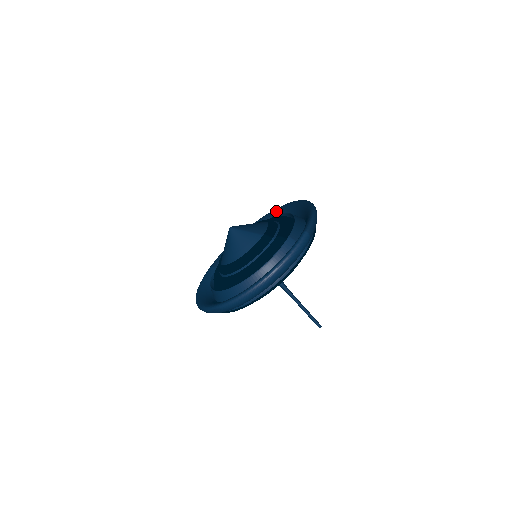
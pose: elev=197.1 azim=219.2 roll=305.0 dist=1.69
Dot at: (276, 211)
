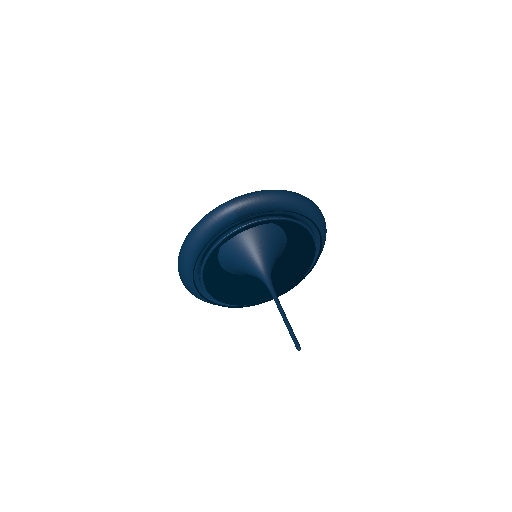
Dot at: occluded
